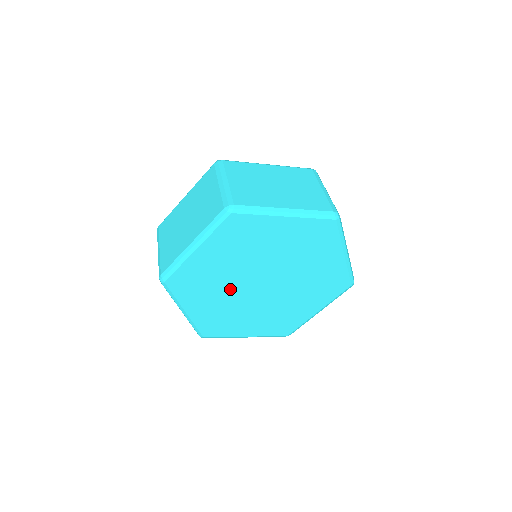
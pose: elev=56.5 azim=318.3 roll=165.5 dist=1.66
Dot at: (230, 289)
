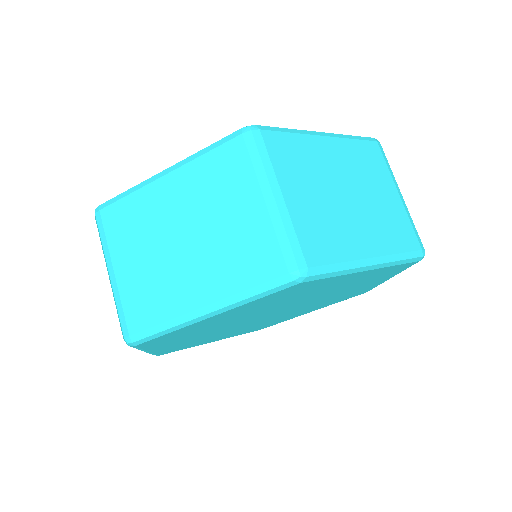
Dot at: (238, 328)
